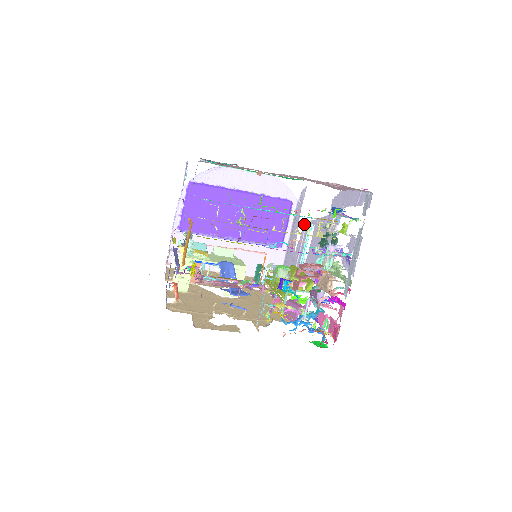
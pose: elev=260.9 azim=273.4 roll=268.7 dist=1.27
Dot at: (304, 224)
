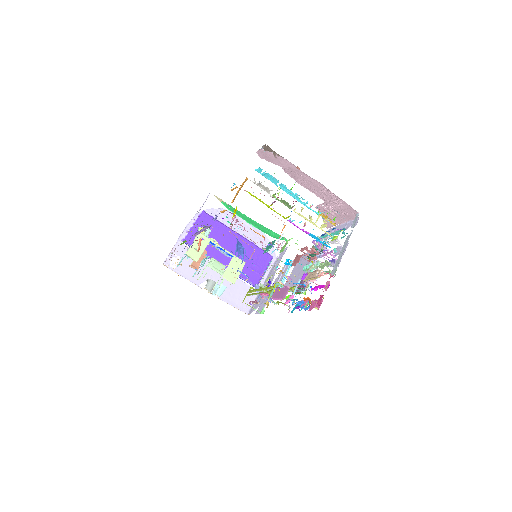
Dot at: (284, 265)
